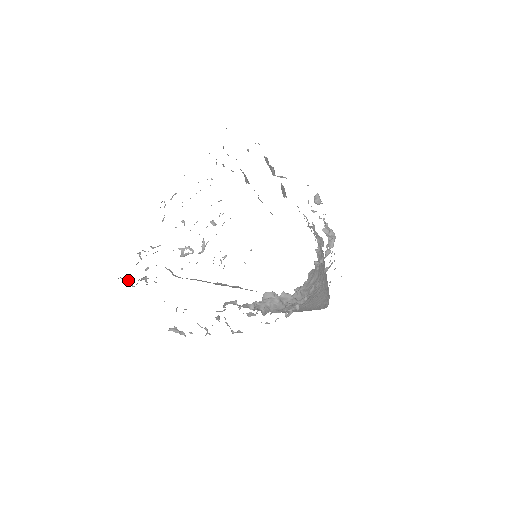
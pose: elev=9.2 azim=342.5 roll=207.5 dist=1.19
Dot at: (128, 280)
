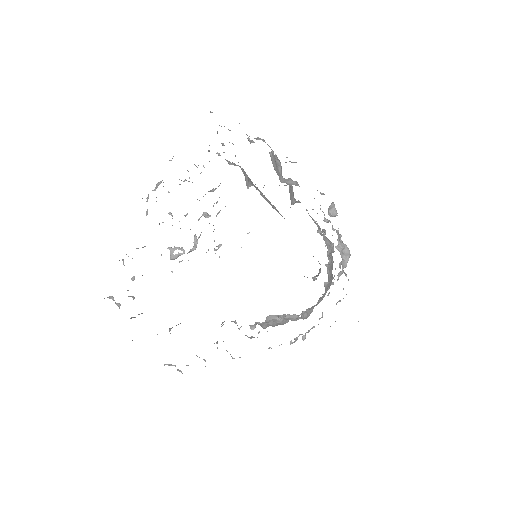
Dot at: (113, 299)
